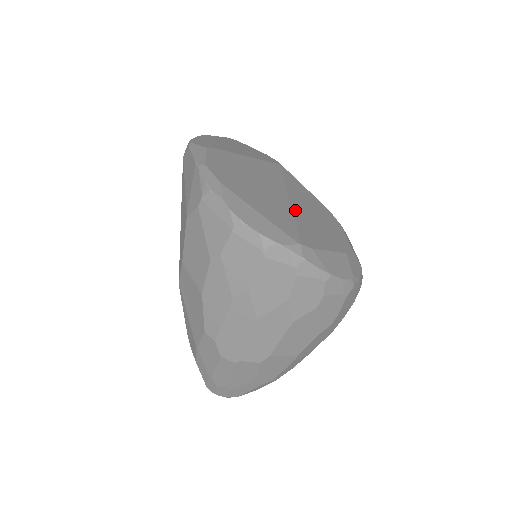
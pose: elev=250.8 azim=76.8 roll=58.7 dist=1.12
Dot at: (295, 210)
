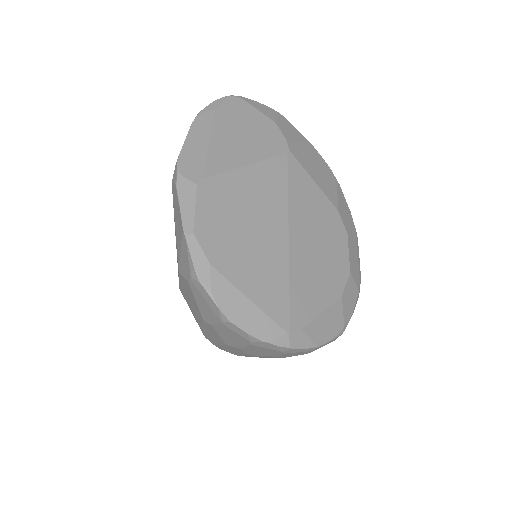
Dot at: (293, 259)
